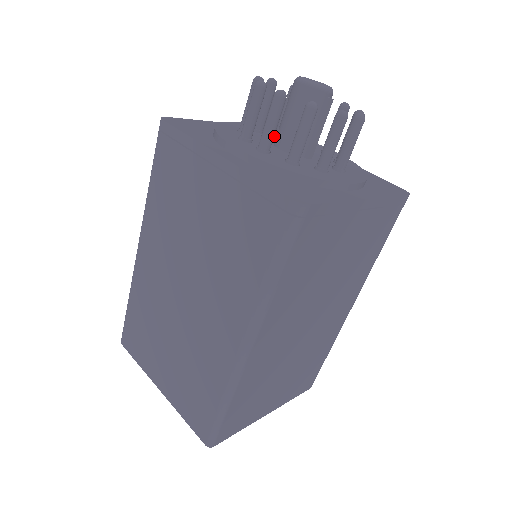
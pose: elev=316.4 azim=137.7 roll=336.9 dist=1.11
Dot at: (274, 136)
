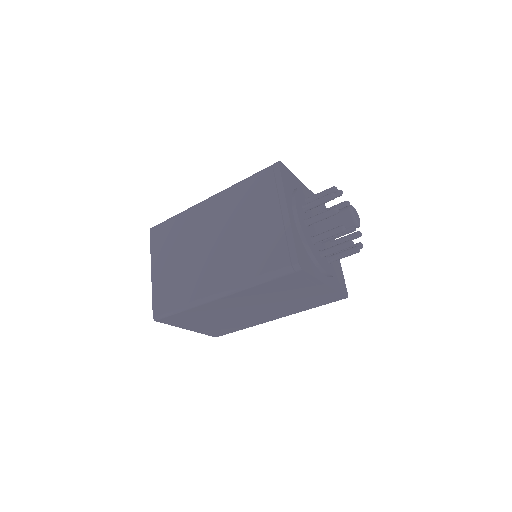
Dot at: occluded
